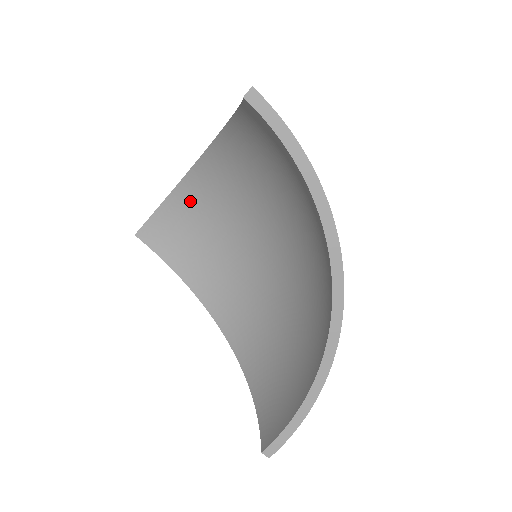
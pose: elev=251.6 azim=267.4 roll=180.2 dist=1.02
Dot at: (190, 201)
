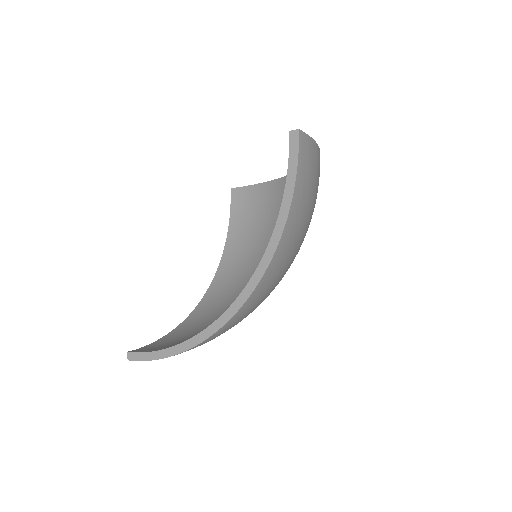
Dot at: (273, 196)
